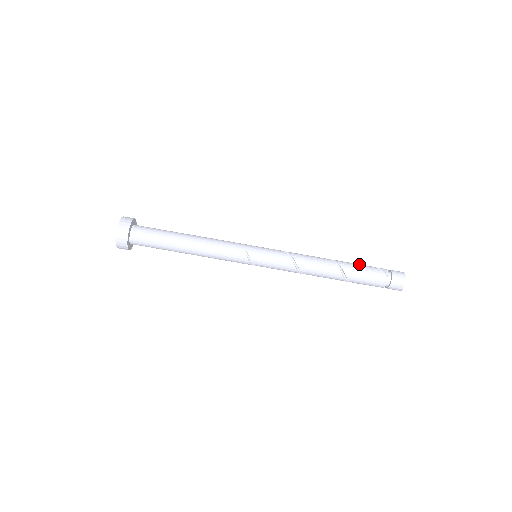
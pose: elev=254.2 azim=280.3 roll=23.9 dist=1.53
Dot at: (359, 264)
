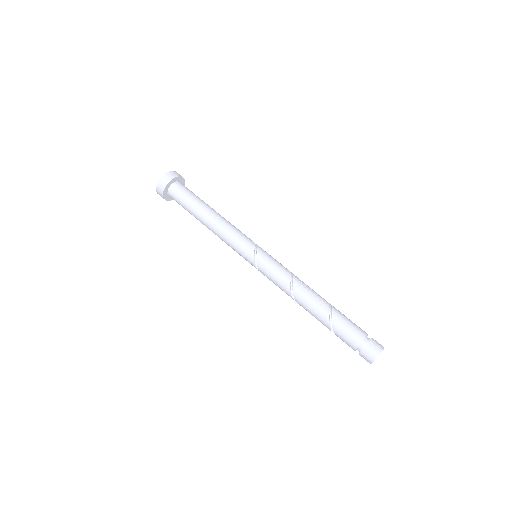
Dot at: occluded
